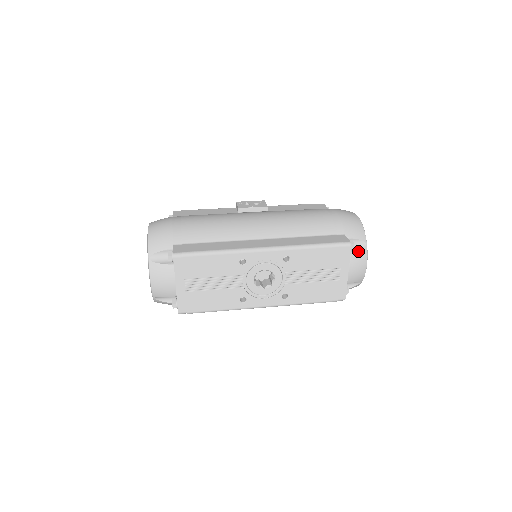
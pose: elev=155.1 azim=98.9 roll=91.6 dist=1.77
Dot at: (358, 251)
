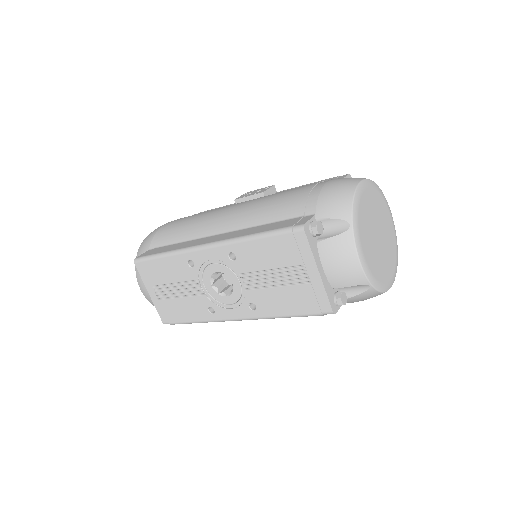
Dot at: (335, 237)
